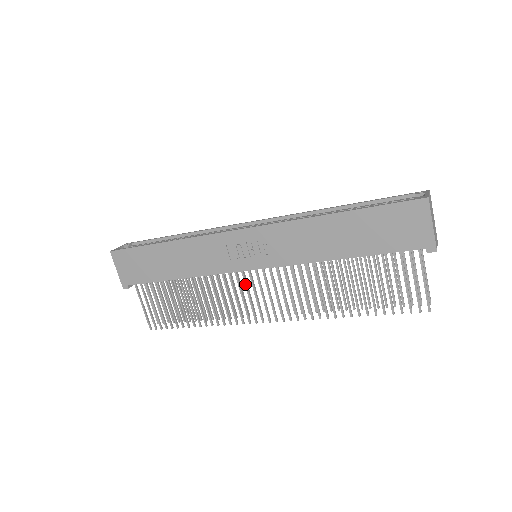
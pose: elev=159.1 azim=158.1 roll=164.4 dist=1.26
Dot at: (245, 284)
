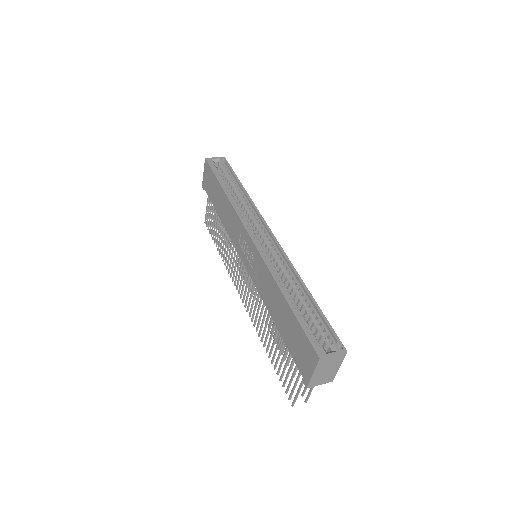
Dot at: (241, 264)
